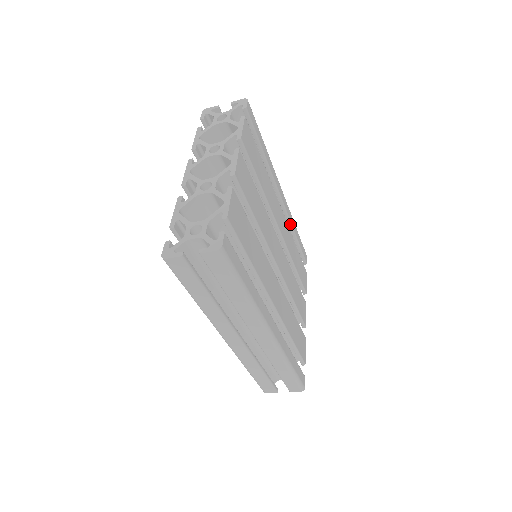
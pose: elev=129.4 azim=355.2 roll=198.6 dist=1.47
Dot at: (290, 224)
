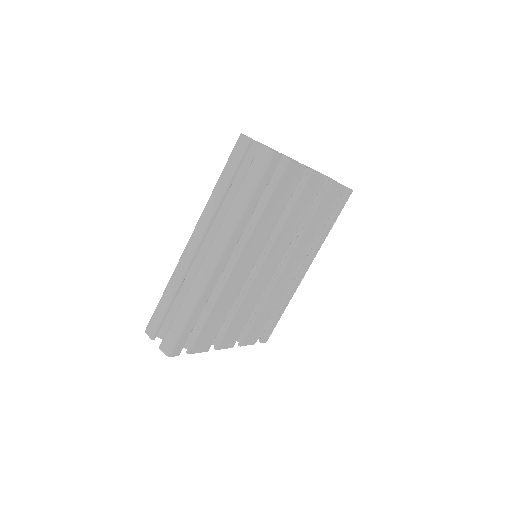
Dot at: (287, 295)
